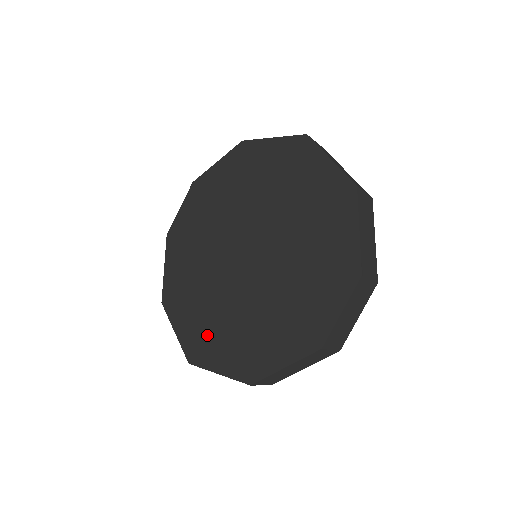
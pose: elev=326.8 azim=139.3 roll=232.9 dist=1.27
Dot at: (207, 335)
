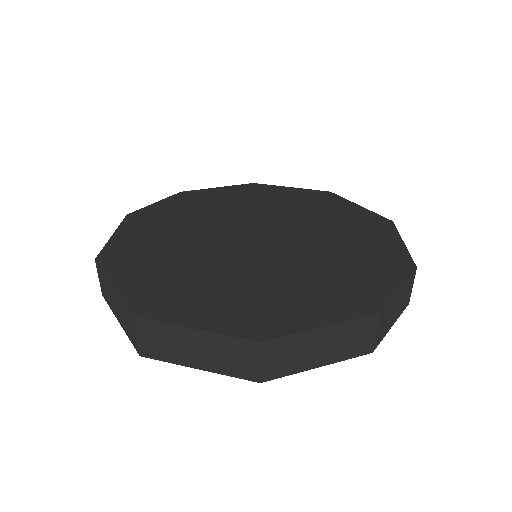
Dot at: (180, 291)
